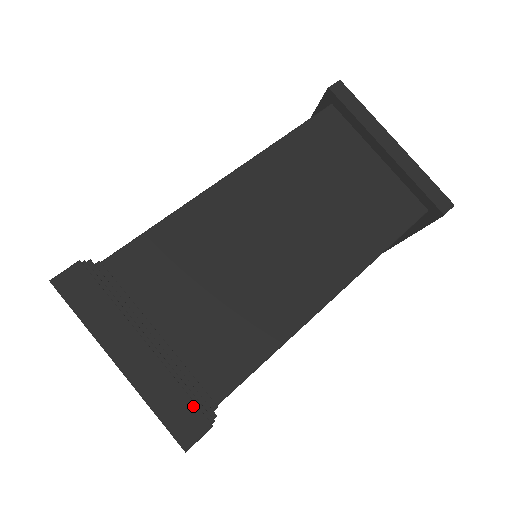
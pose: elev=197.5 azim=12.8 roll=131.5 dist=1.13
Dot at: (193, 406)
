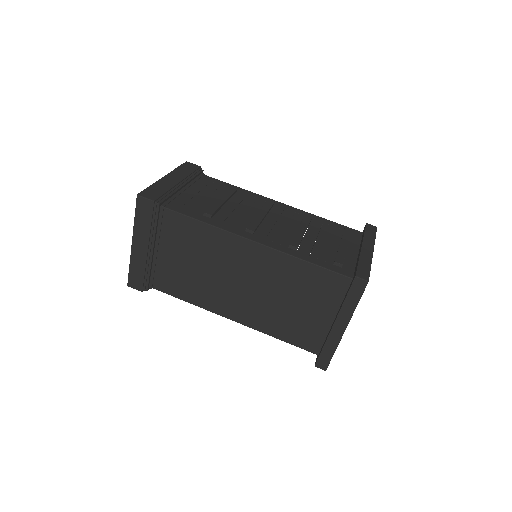
Dot at: (142, 281)
